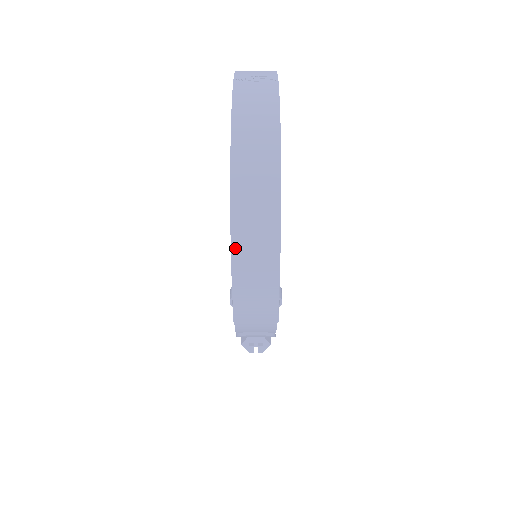
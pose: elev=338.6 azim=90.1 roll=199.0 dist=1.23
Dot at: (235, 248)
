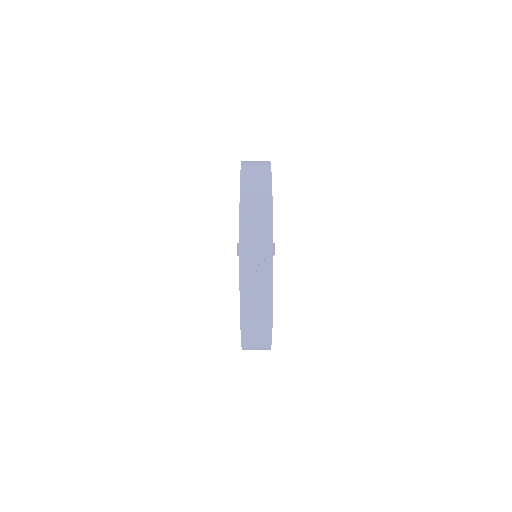
Dot at: occluded
